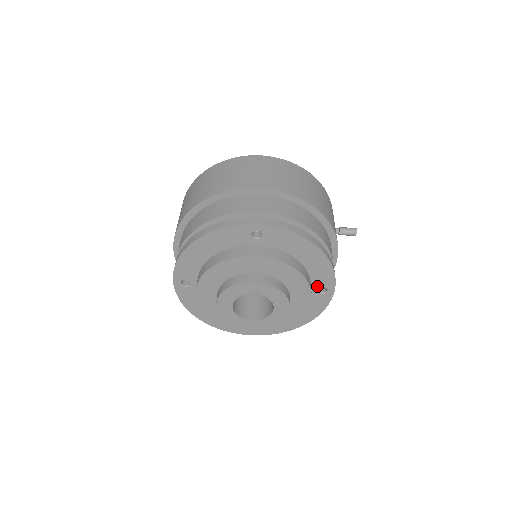
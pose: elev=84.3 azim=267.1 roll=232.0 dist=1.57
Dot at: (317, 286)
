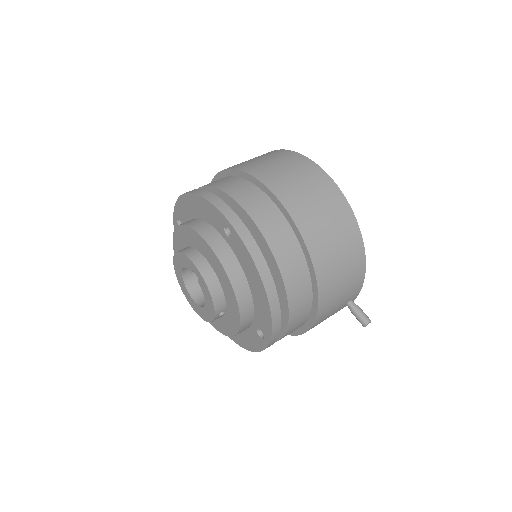
Dot at: (258, 325)
